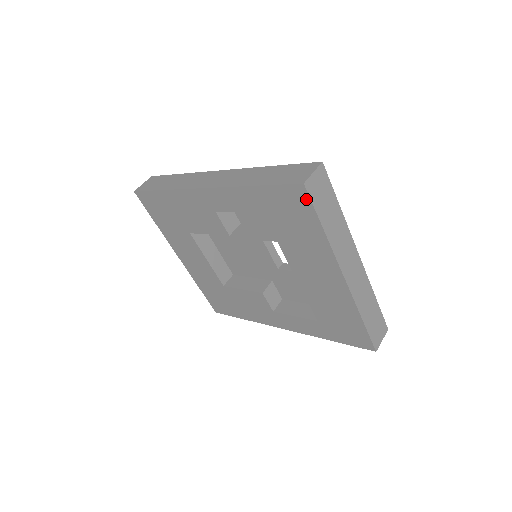
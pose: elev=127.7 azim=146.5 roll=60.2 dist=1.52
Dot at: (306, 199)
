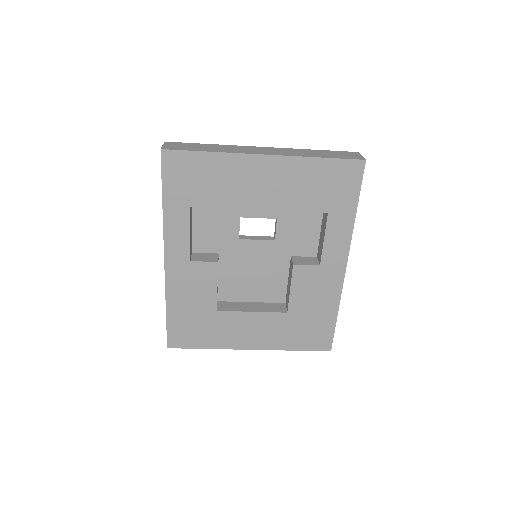
Dot at: (176, 154)
